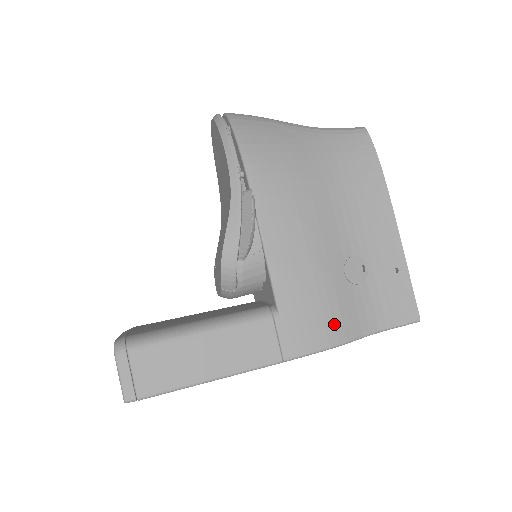
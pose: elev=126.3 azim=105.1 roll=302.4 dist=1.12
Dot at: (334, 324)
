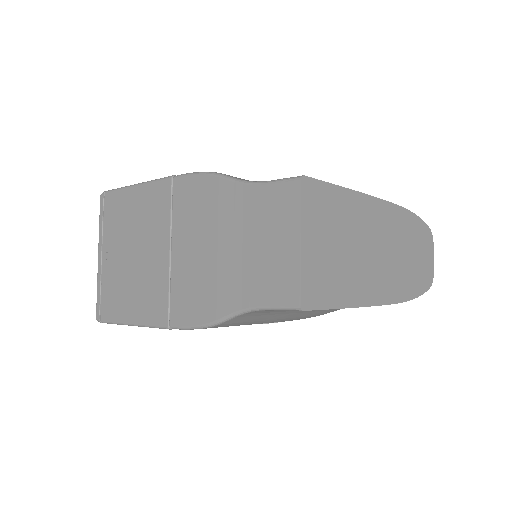
Dot at: occluded
